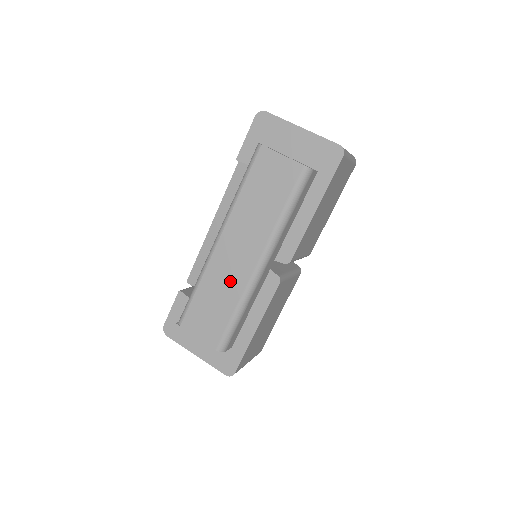
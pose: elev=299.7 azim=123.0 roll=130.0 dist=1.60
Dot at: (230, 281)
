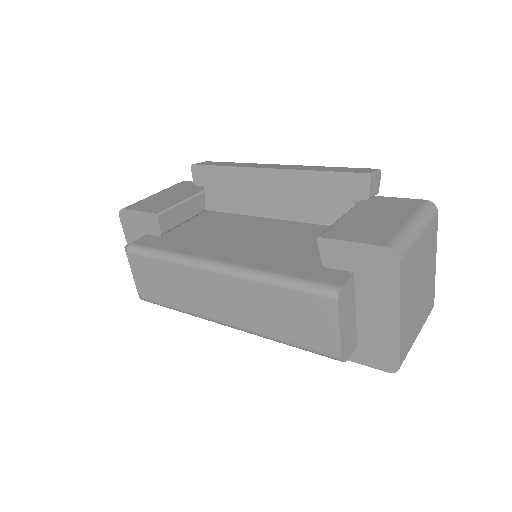
Dot at: (192, 296)
